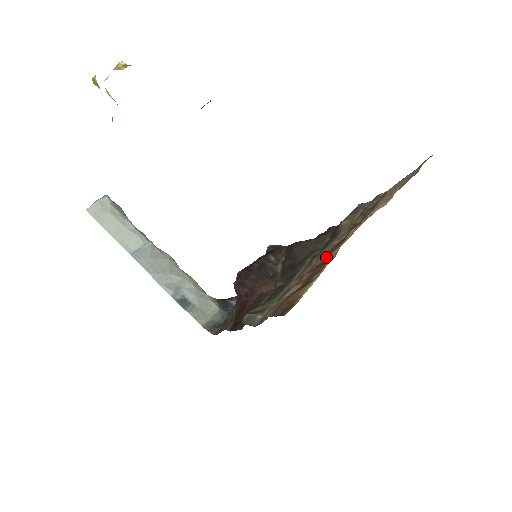
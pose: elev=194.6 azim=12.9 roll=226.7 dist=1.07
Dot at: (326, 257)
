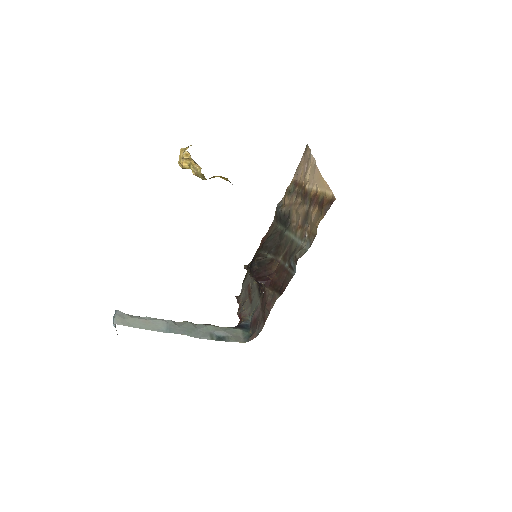
Dot at: (308, 202)
